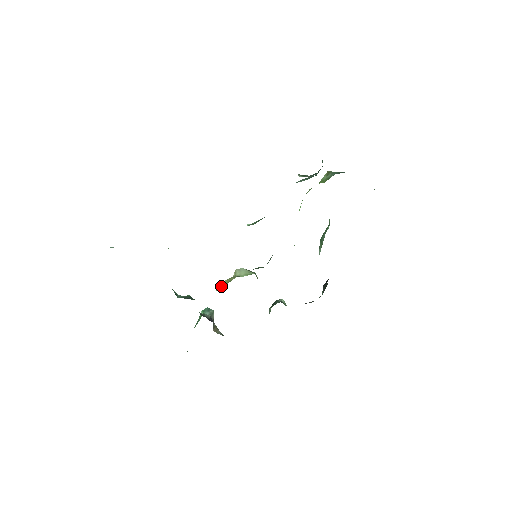
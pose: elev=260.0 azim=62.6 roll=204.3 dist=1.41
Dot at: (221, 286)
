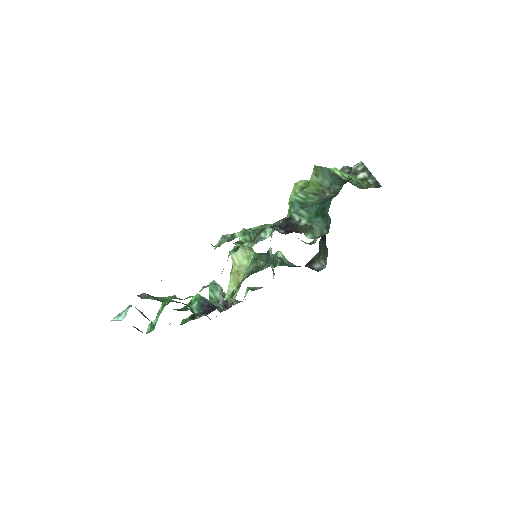
Dot at: (232, 290)
